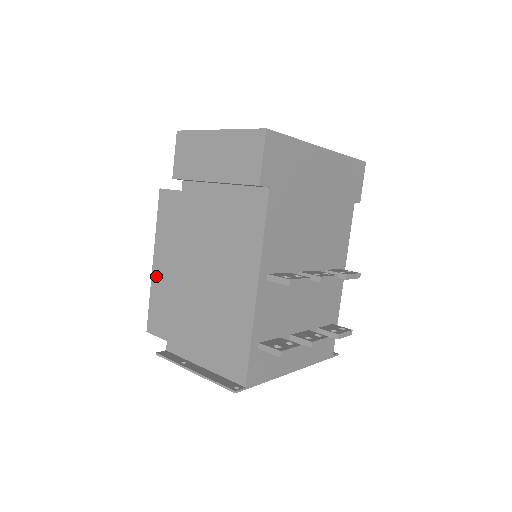
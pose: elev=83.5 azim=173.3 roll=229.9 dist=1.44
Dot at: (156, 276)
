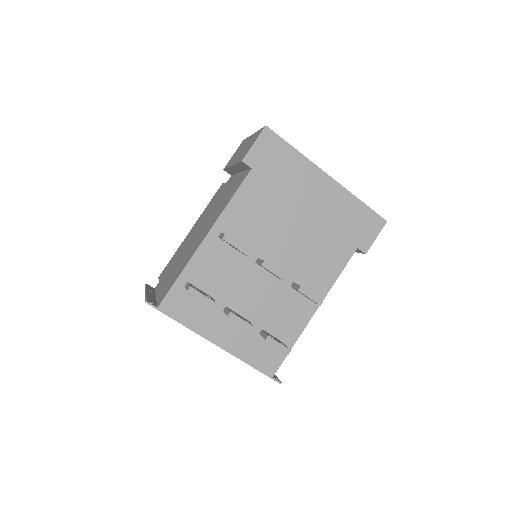
Dot at: (185, 239)
